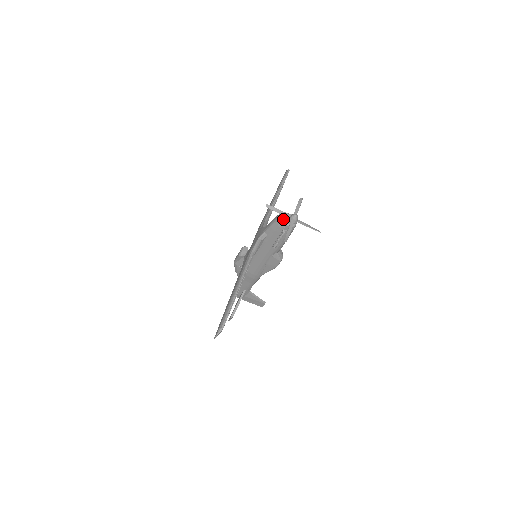
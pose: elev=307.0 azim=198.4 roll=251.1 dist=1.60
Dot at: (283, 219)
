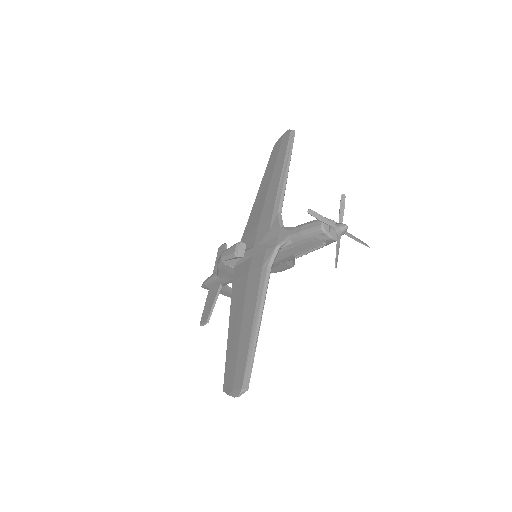
Dot at: (326, 229)
